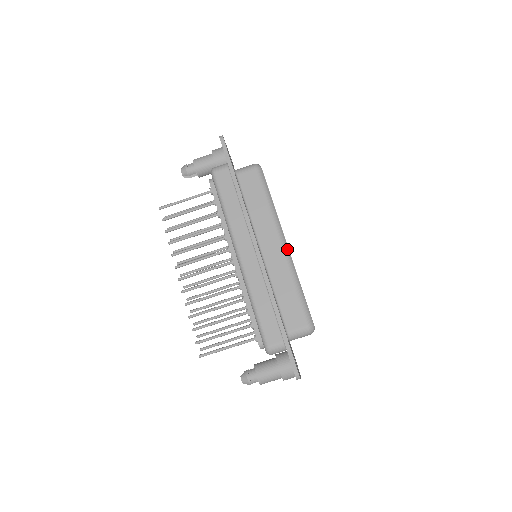
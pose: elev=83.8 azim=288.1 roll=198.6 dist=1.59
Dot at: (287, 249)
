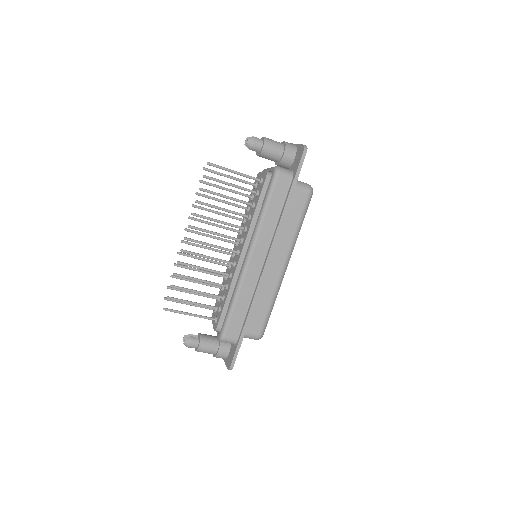
Dot at: (284, 273)
